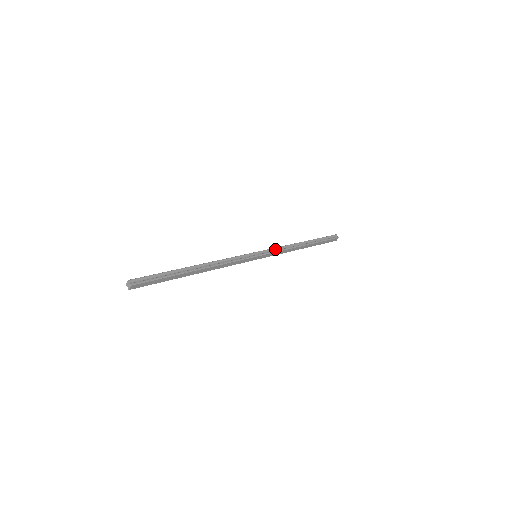
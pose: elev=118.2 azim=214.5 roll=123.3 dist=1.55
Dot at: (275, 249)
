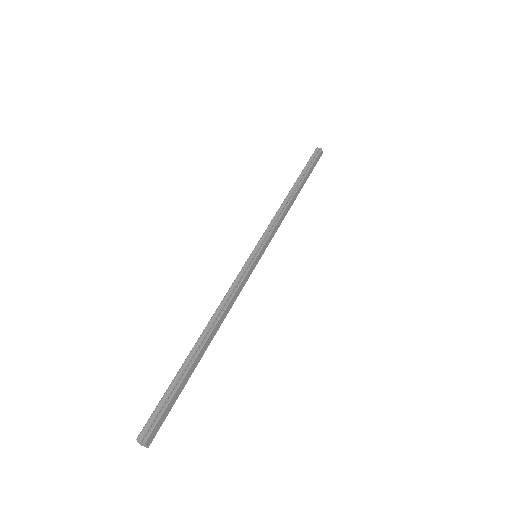
Dot at: (269, 228)
